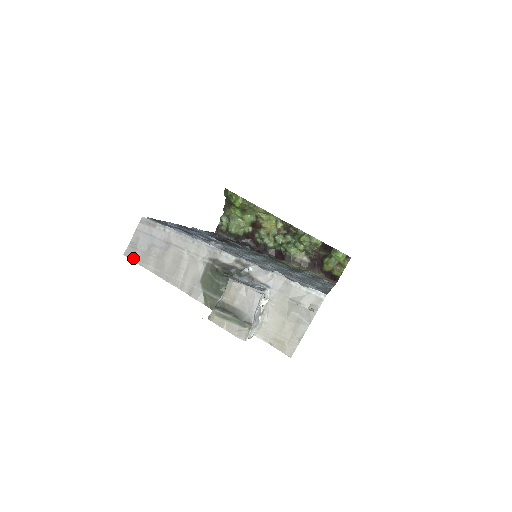
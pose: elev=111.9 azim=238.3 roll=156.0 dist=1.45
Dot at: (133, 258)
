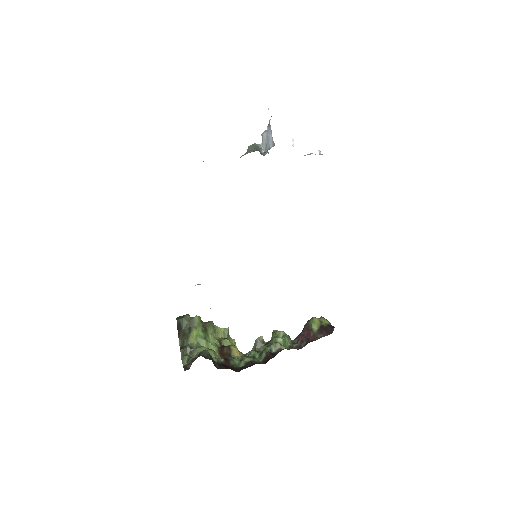
Dot at: occluded
